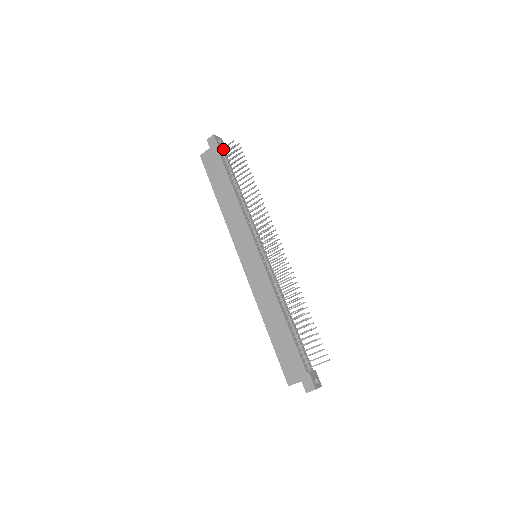
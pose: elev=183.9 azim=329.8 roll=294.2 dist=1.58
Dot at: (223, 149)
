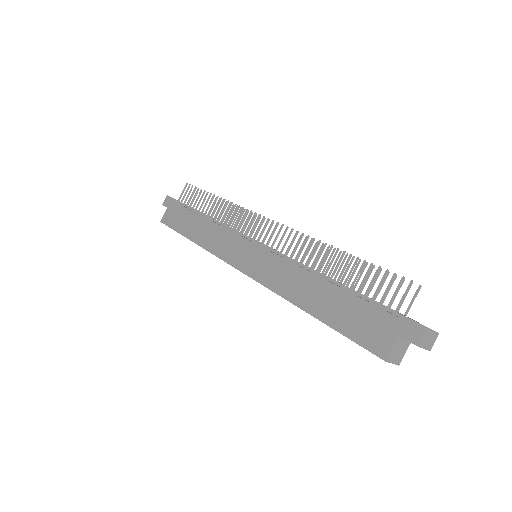
Dot at: (182, 203)
